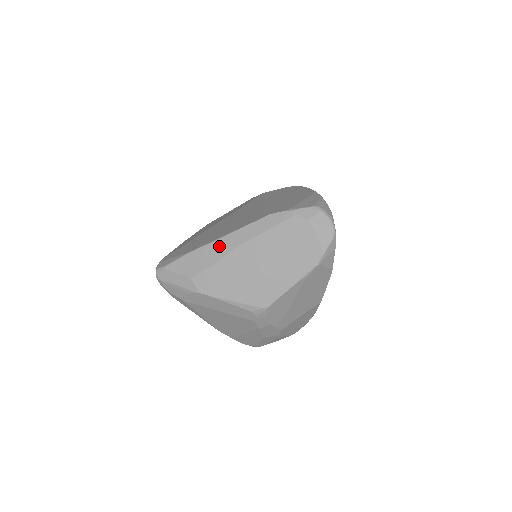
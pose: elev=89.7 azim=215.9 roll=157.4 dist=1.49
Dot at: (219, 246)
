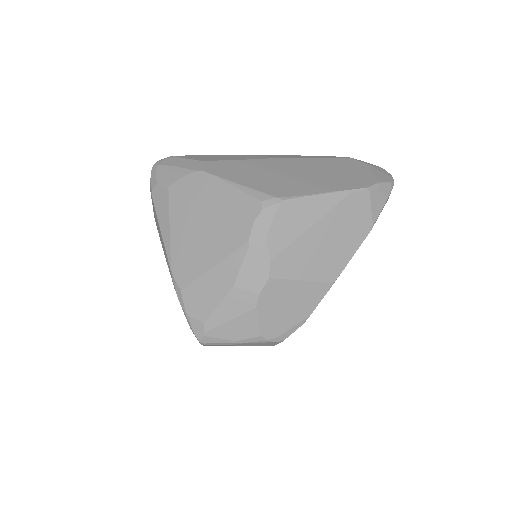
Dot at: (253, 156)
